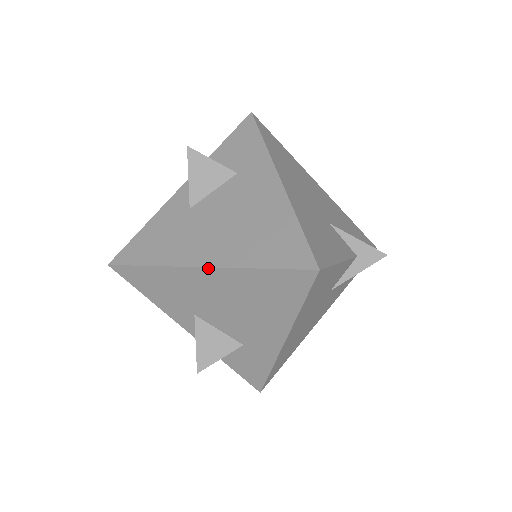
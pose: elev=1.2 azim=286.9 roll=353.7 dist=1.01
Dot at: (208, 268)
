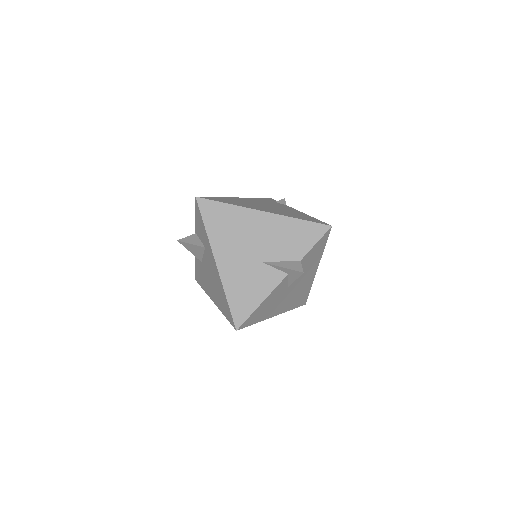
Dot at: (215, 304)
